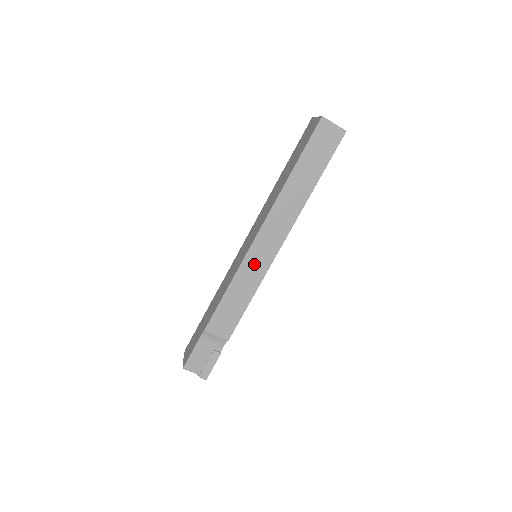
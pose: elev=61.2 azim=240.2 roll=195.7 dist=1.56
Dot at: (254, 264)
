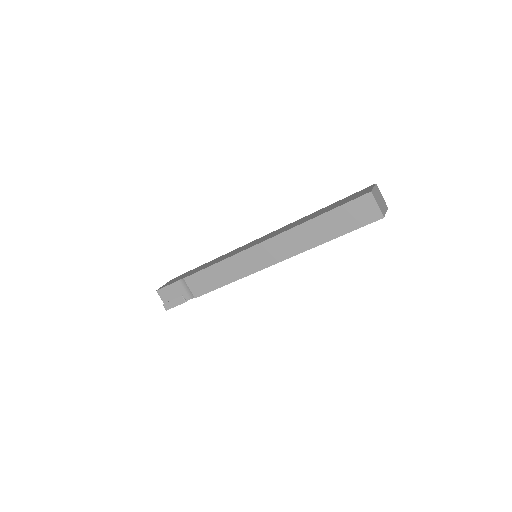
Dot at: (245, 261)
